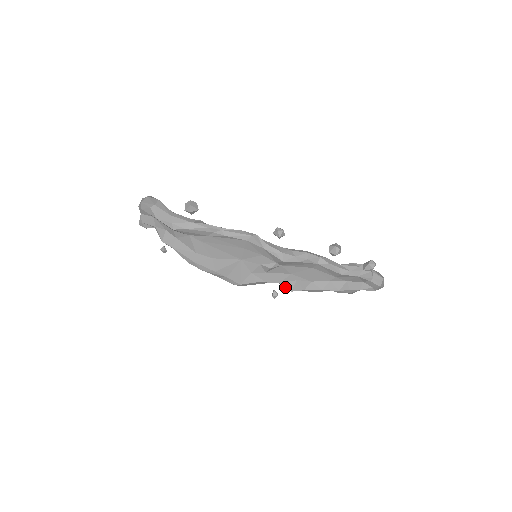
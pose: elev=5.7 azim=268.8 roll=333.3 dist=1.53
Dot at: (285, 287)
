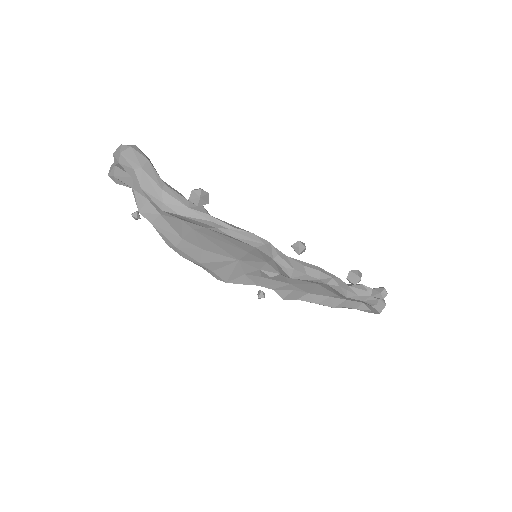
Dot at: occluded
